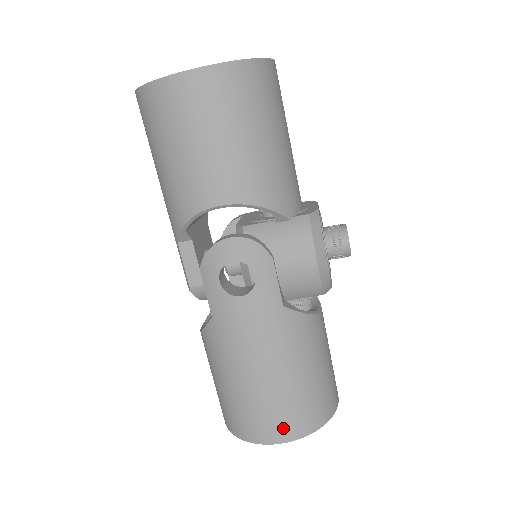
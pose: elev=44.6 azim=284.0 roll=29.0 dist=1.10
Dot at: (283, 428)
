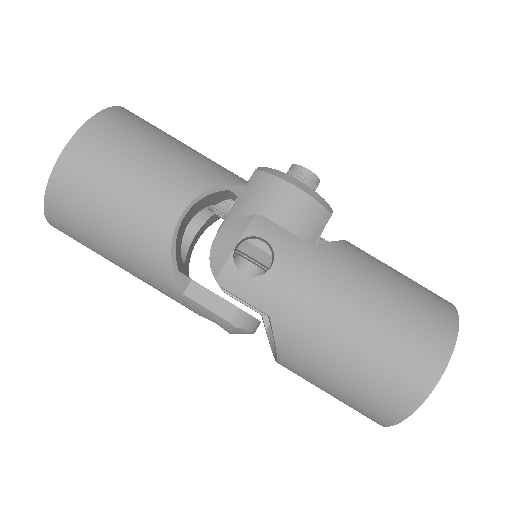
Dot at: (431, 349)
